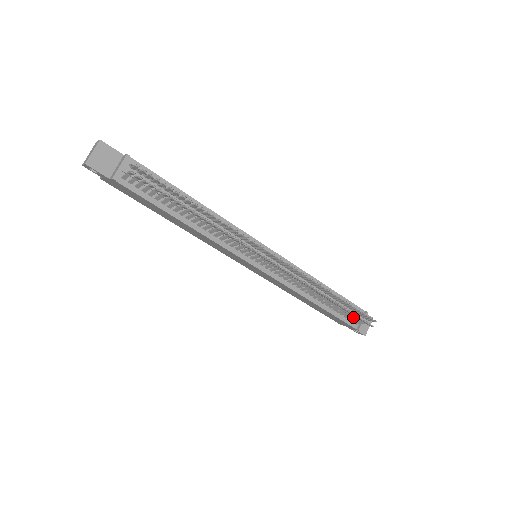
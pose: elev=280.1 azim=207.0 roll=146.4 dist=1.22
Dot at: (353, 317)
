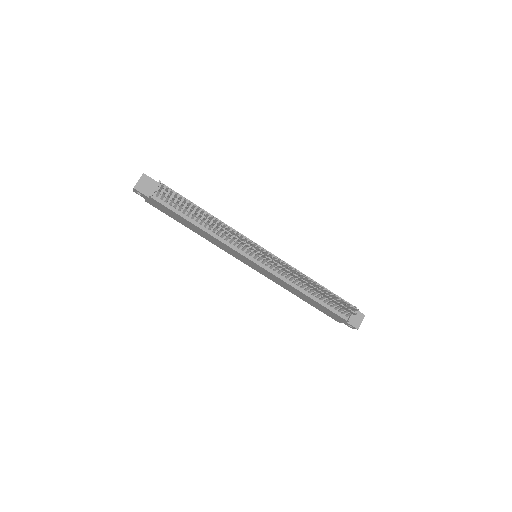
Dot at: (341, 308)
